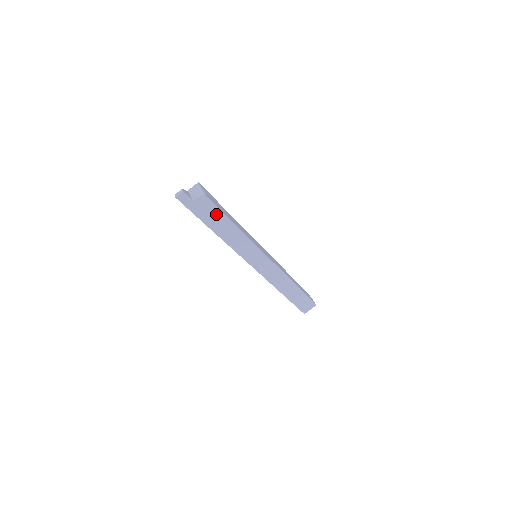
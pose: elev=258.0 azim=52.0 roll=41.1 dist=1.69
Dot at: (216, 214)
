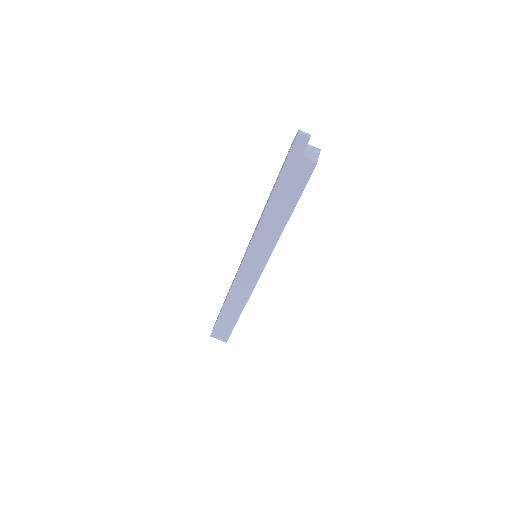
Dot at: (295, 189)
